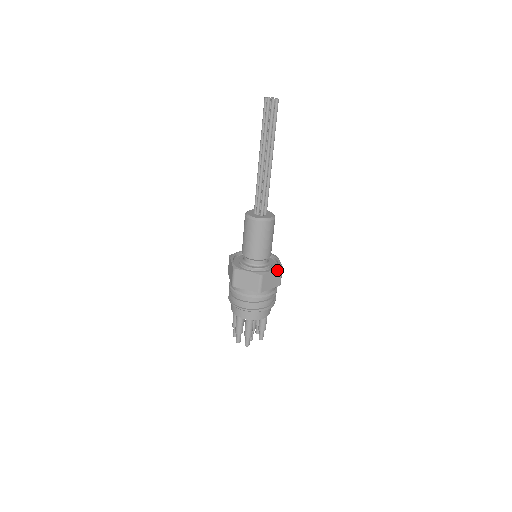
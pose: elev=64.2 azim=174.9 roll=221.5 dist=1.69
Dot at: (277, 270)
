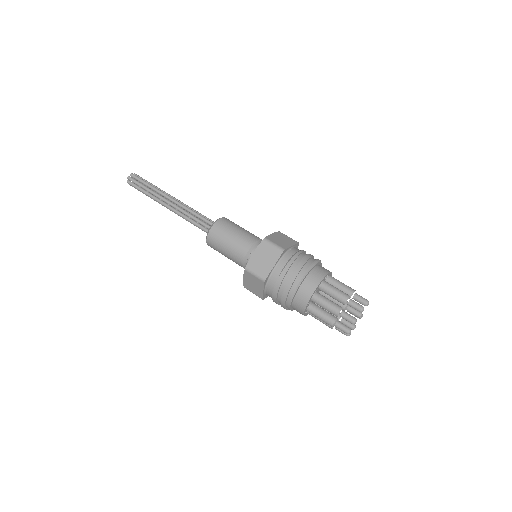
Dot at: occluded
